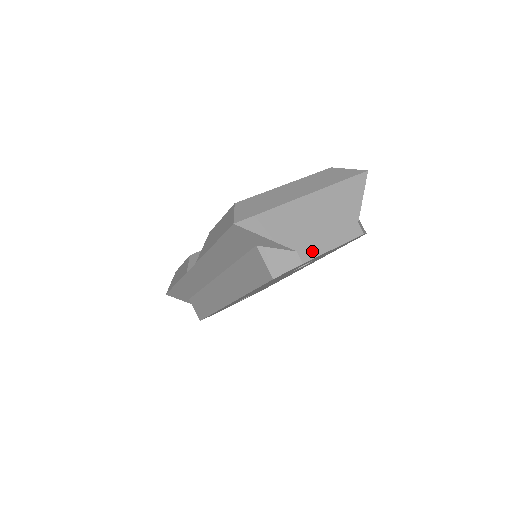
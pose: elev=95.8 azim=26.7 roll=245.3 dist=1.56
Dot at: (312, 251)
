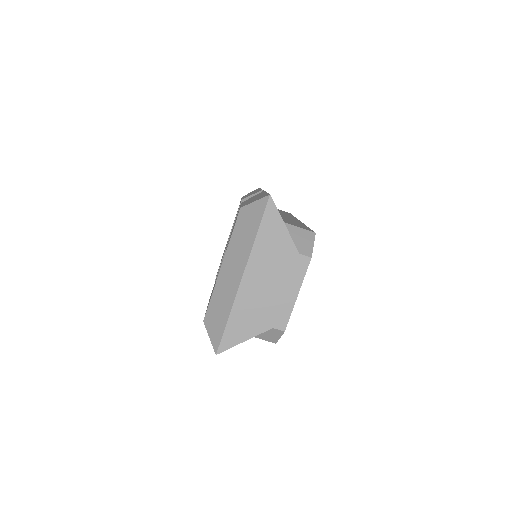
Dot at: (283, 316)
